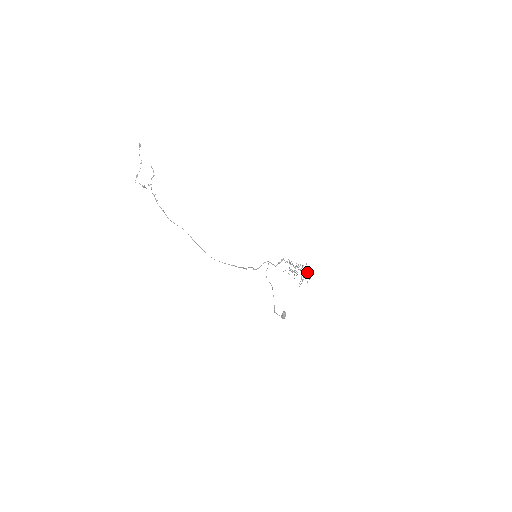
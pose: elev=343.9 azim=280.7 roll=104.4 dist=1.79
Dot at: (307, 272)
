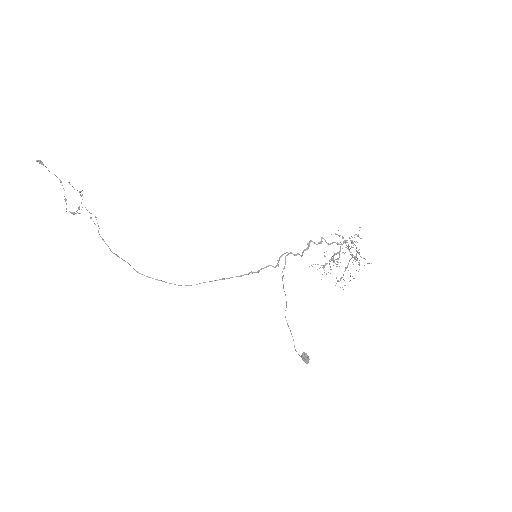
Dot at: occluded
